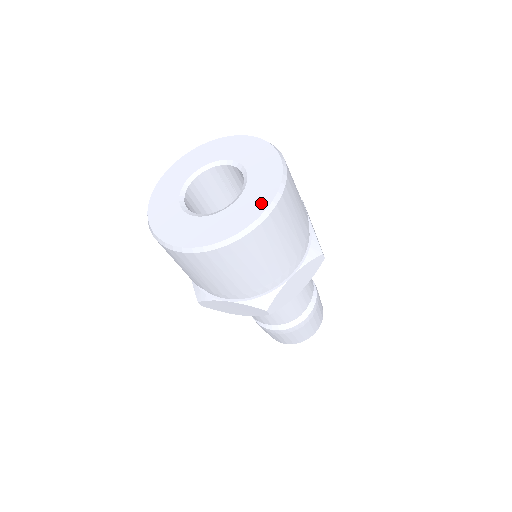
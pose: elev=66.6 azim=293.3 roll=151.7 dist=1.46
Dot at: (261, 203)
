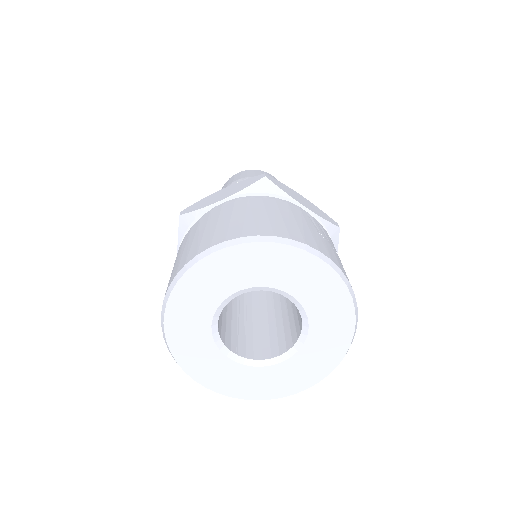
Dot at: (306, 380)
